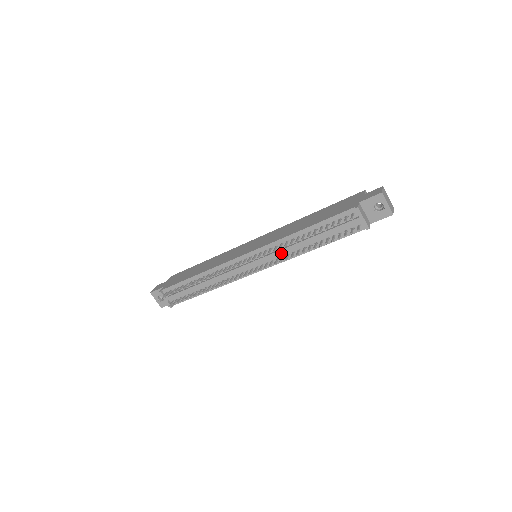
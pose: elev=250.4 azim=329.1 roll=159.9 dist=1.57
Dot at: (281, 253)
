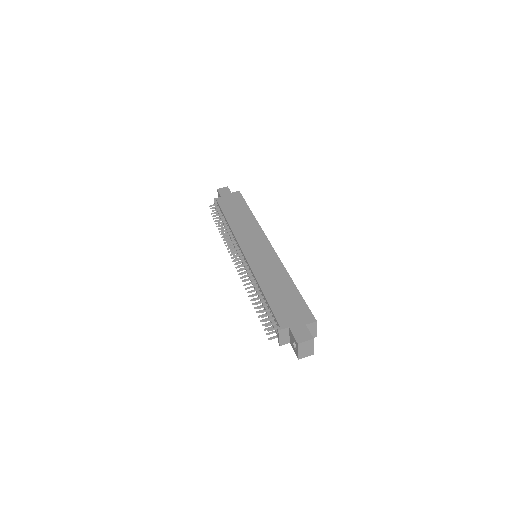
Dot at: (251, 281)
